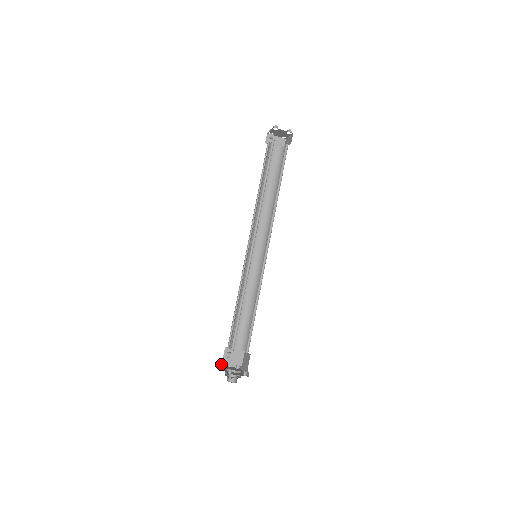
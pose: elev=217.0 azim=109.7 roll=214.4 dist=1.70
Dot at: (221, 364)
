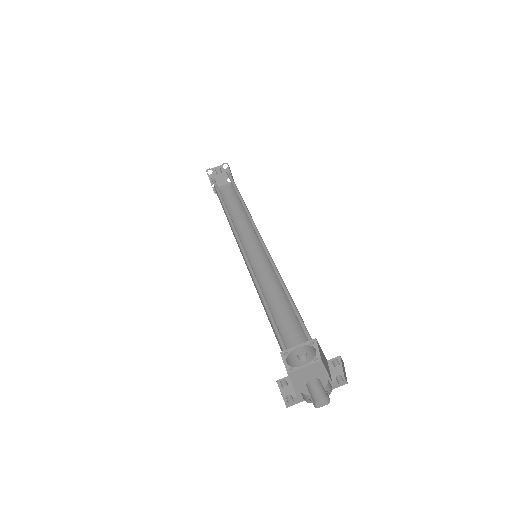
Dot at: (278, 386)
